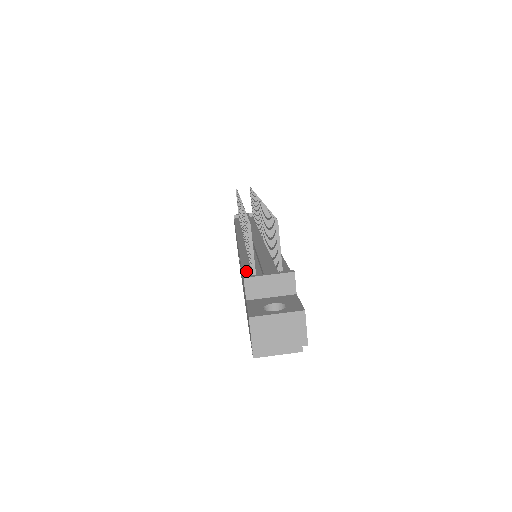
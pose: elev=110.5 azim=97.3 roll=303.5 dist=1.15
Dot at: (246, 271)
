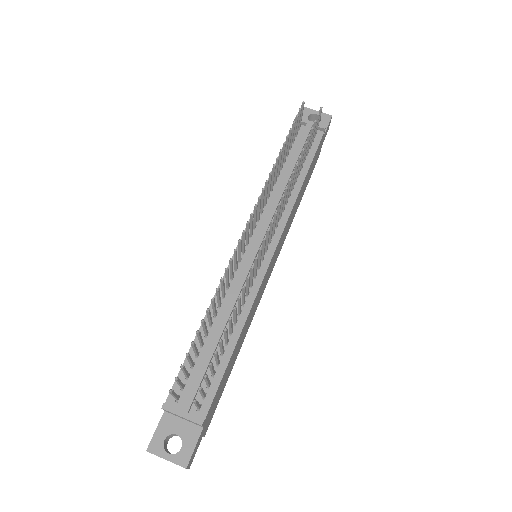
Dot at: occluded
